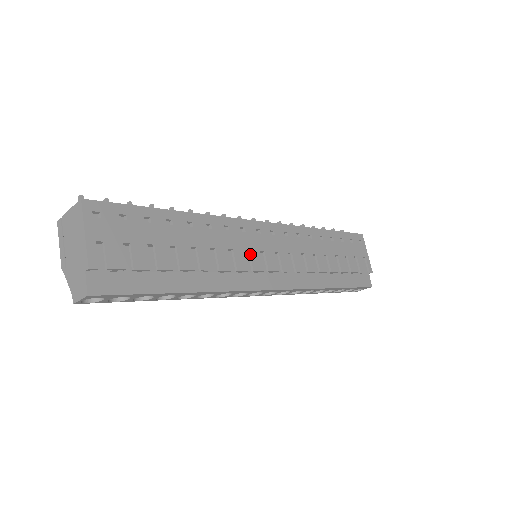
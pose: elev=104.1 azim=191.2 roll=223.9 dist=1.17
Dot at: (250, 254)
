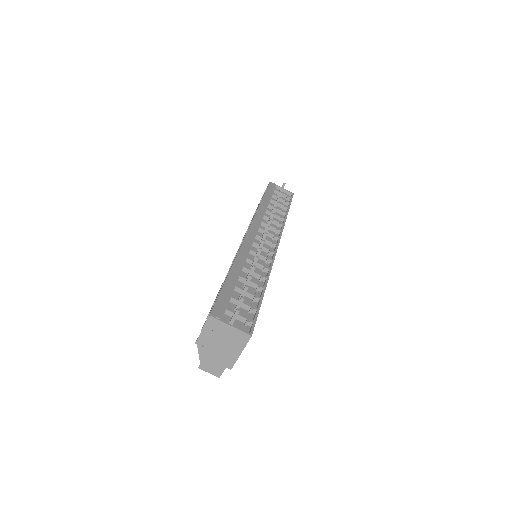
Dot at: occluded
